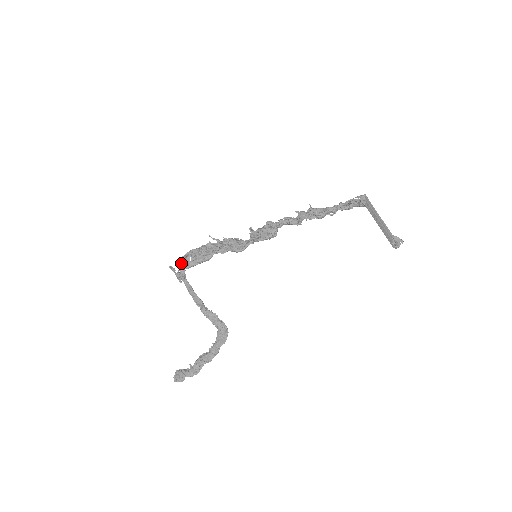
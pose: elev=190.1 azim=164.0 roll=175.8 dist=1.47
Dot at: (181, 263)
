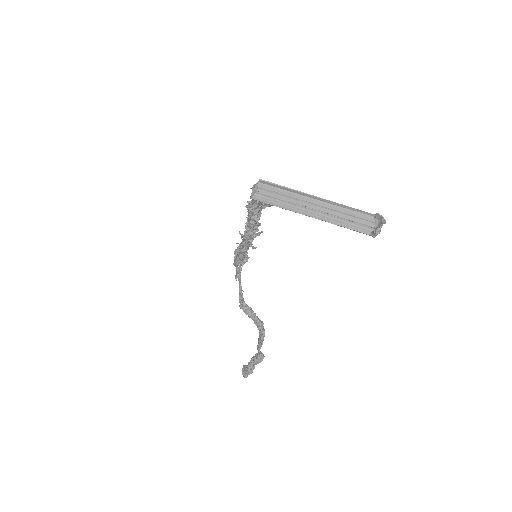
Dot at: occluded
